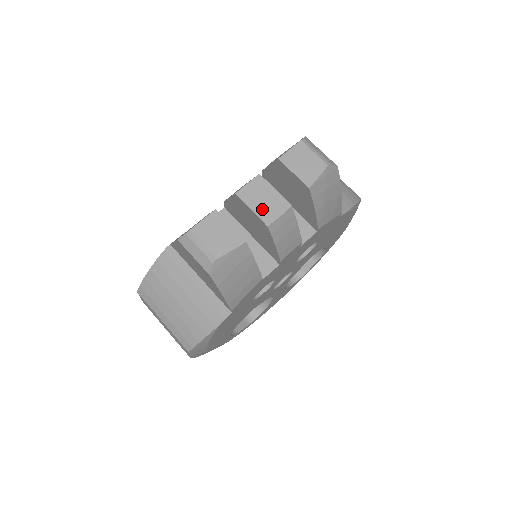
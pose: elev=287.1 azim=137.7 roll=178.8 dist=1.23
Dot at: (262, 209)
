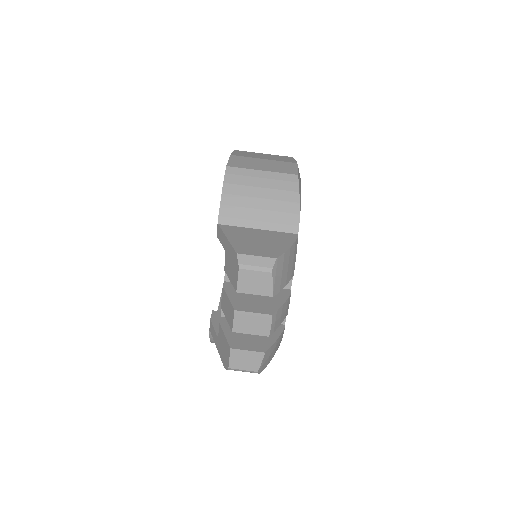
Dot at: (257, 330)
